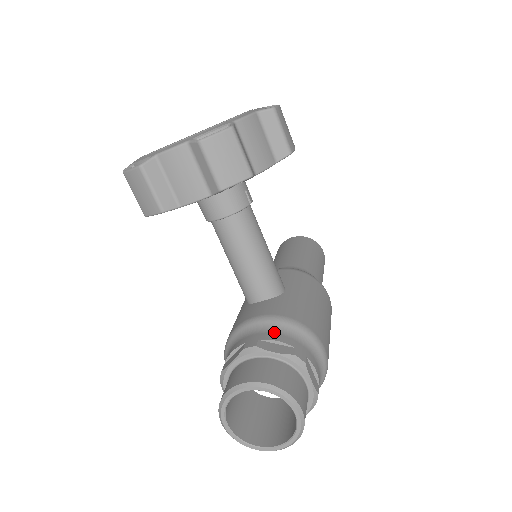
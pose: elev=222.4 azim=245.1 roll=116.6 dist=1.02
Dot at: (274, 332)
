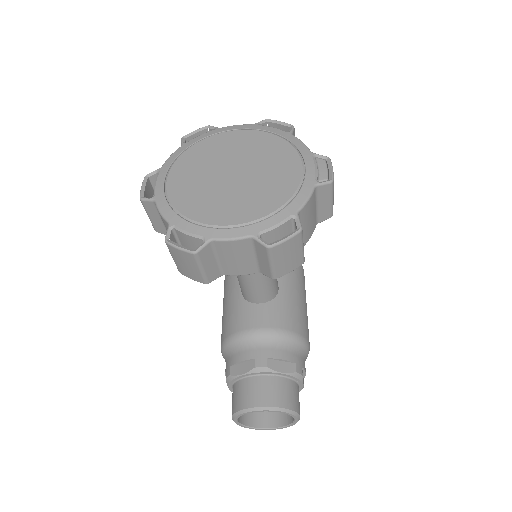
Dot at: (278, 348)
